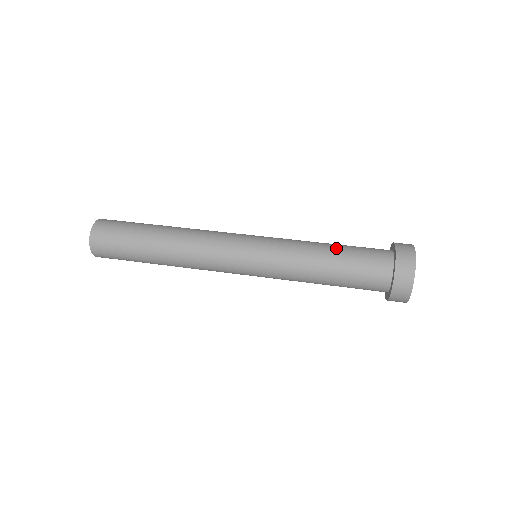
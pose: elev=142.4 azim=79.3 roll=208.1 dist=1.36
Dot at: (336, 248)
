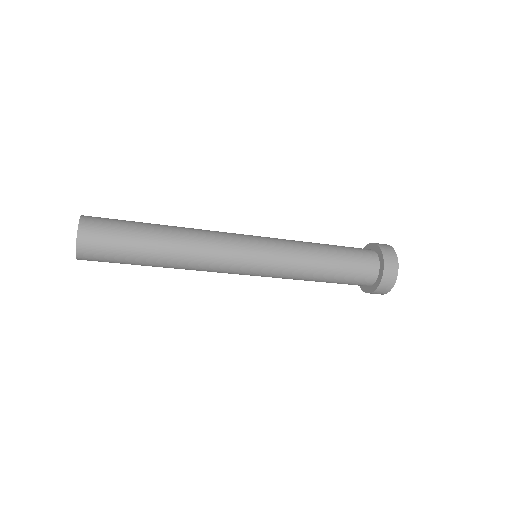
Dot at: occluded
